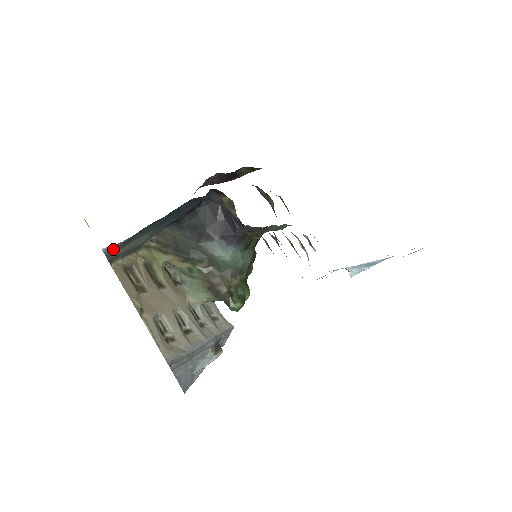
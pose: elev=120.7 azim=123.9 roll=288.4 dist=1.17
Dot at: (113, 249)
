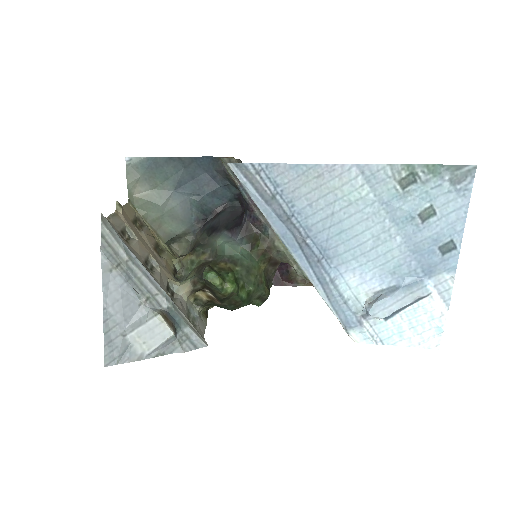
Dot at: (133, 167)
